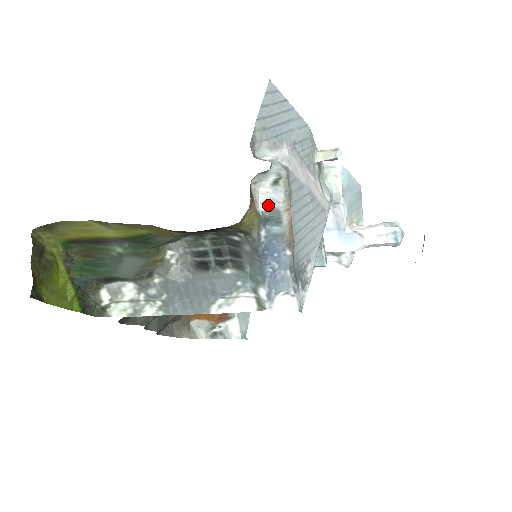
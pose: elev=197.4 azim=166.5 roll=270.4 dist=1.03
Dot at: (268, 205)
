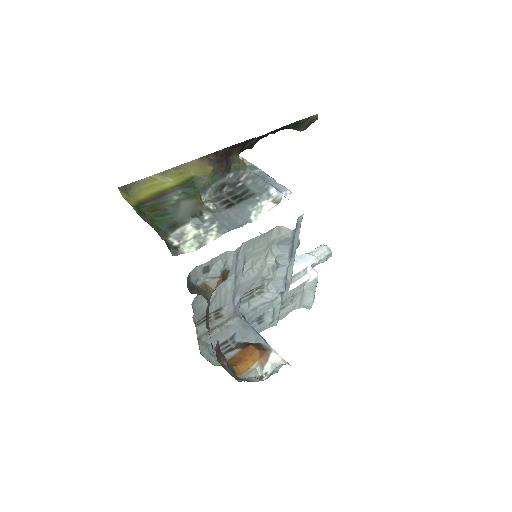
Dot at: occluded
